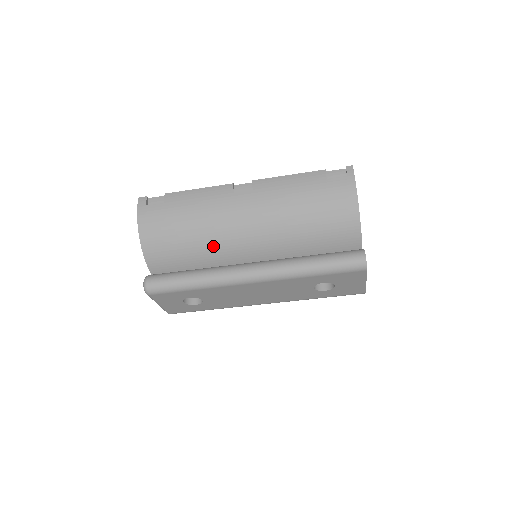
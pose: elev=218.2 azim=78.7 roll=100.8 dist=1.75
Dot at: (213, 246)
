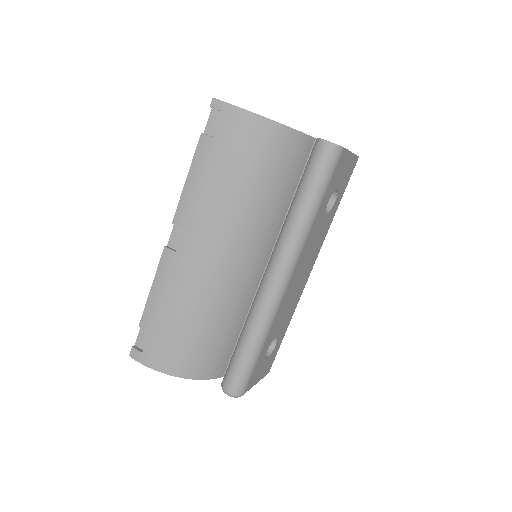
Dot at: (225, 303)
